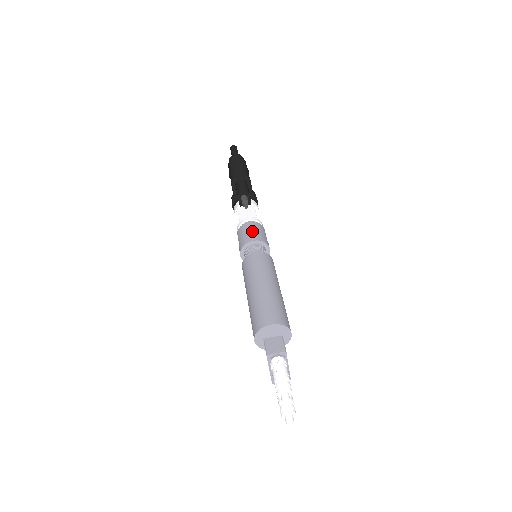
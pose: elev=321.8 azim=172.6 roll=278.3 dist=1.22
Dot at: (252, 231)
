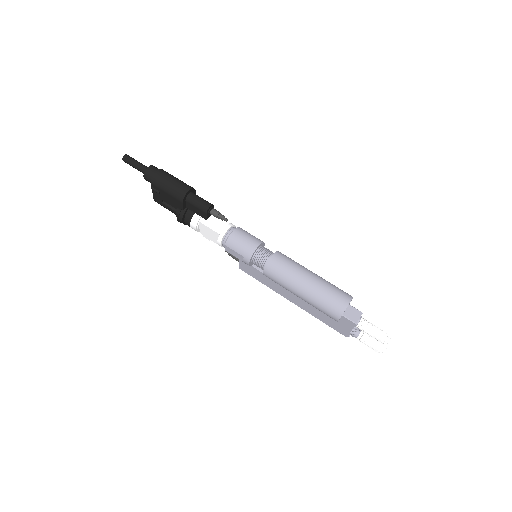
Dot at: (246, 238)
